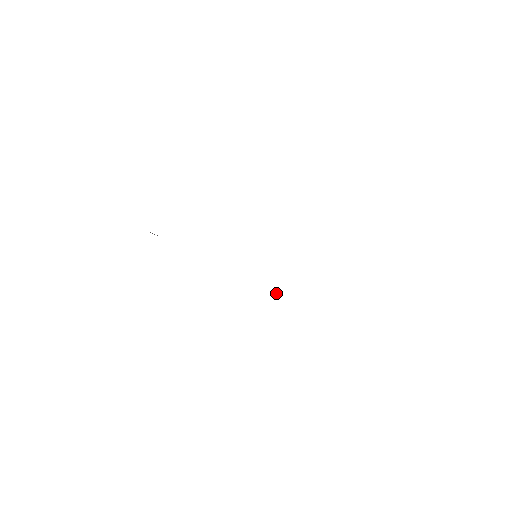
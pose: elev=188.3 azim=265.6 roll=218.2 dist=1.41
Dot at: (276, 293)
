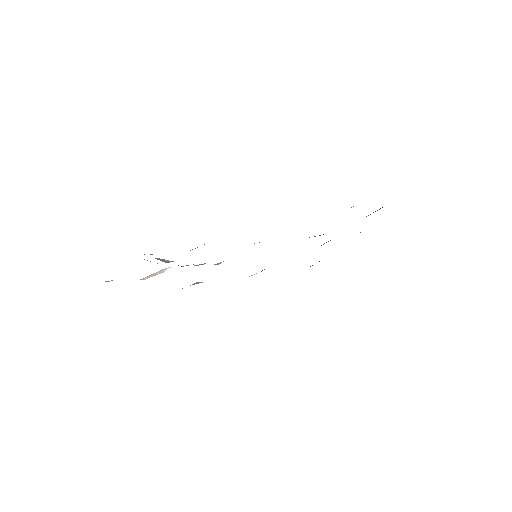
Dot at: (252, 275)
